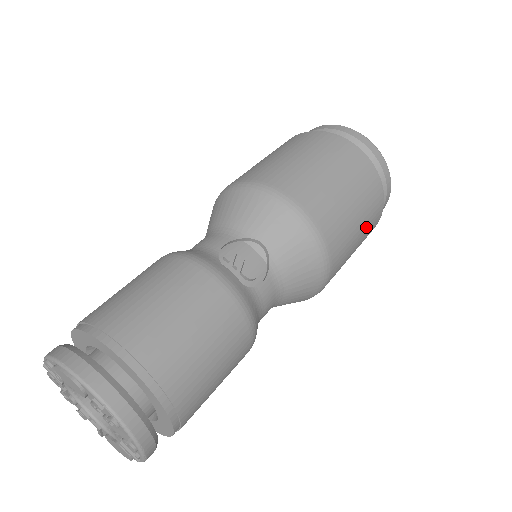
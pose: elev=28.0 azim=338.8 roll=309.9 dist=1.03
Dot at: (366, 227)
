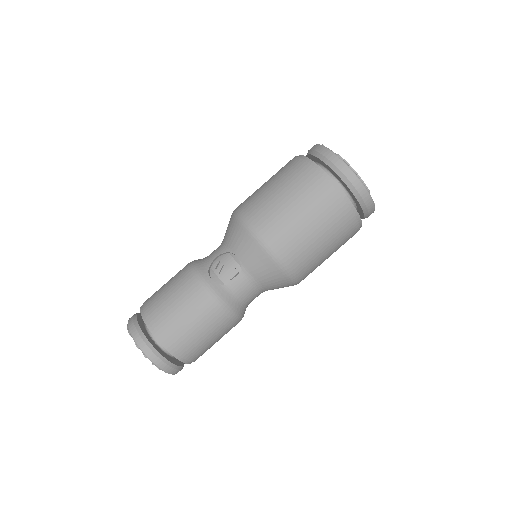
Dot at: (331, 233)
